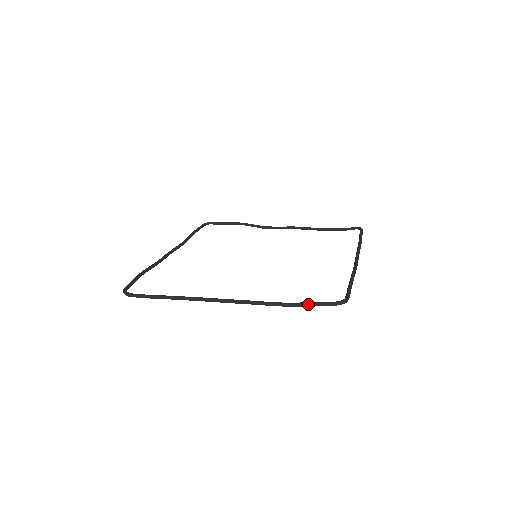
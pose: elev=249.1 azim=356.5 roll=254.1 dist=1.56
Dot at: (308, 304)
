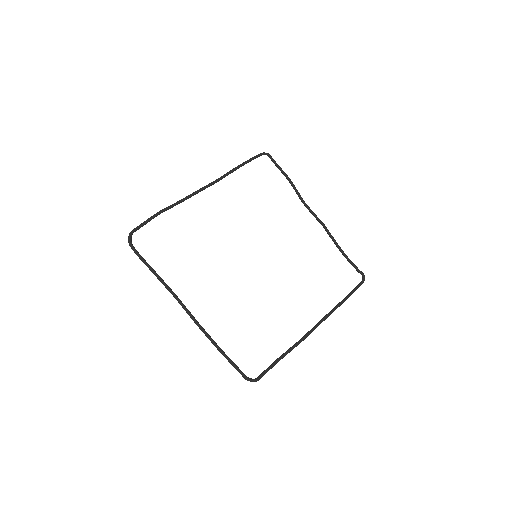
Dot at: (231, 363)
